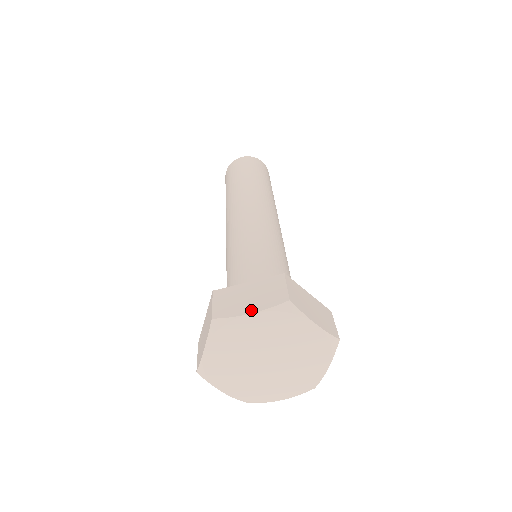
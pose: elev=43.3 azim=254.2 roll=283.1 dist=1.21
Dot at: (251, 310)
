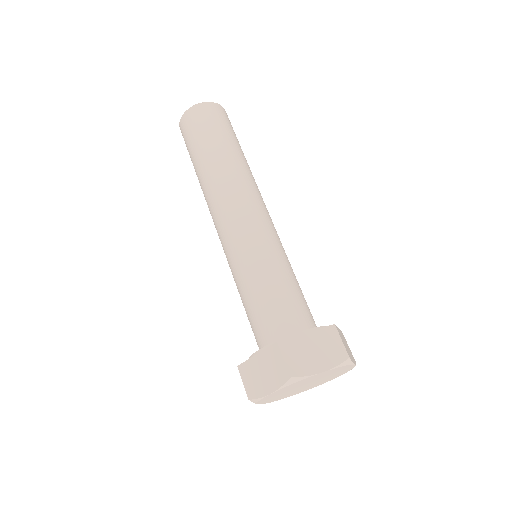
Dot at: (322, 368)
